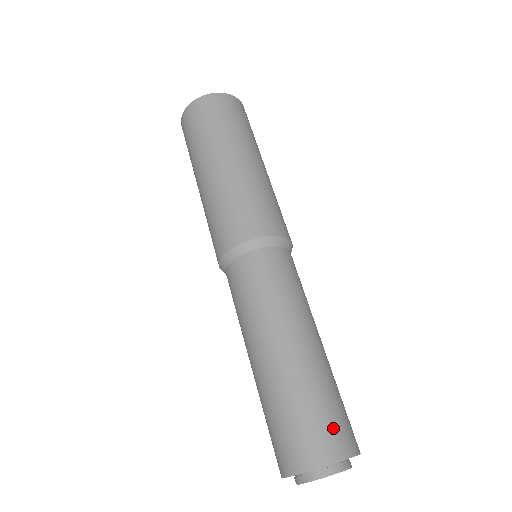
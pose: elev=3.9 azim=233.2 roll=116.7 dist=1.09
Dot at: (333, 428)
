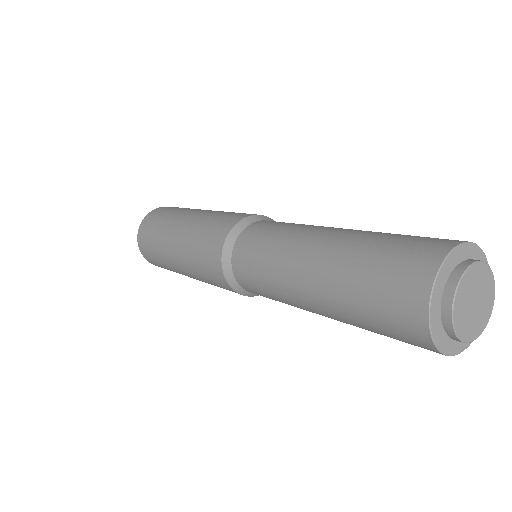
Dot at: occluded
